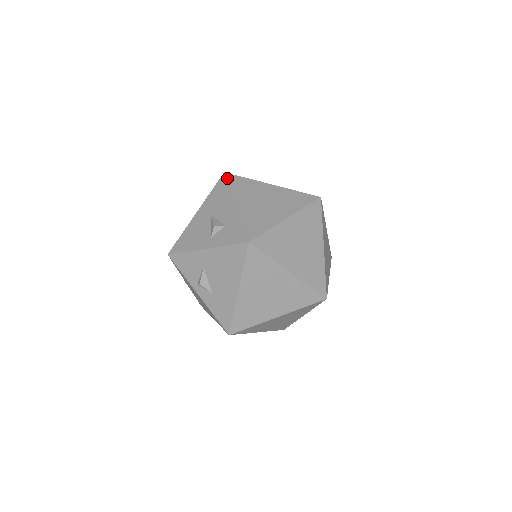
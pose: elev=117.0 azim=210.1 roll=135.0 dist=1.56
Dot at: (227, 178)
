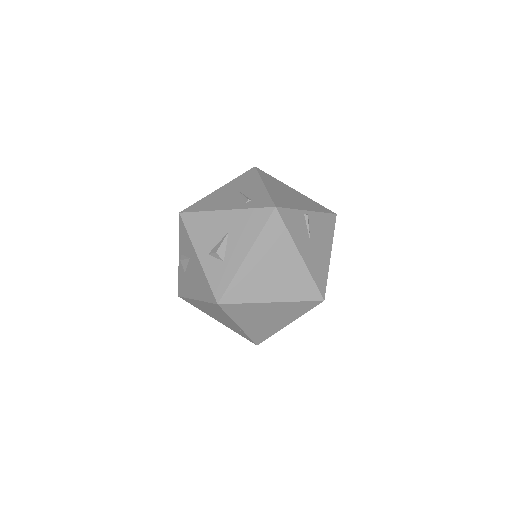
Dot at: (270, 217)
